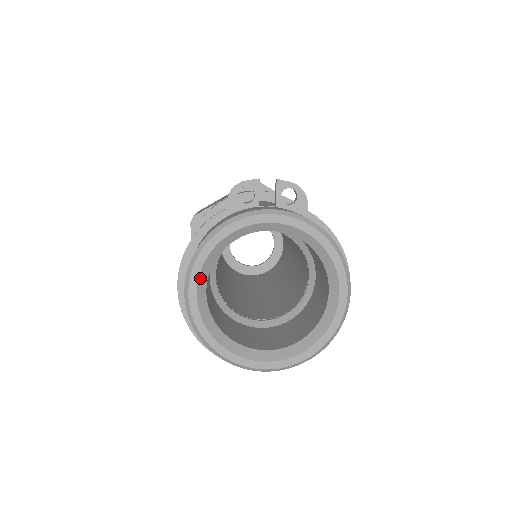
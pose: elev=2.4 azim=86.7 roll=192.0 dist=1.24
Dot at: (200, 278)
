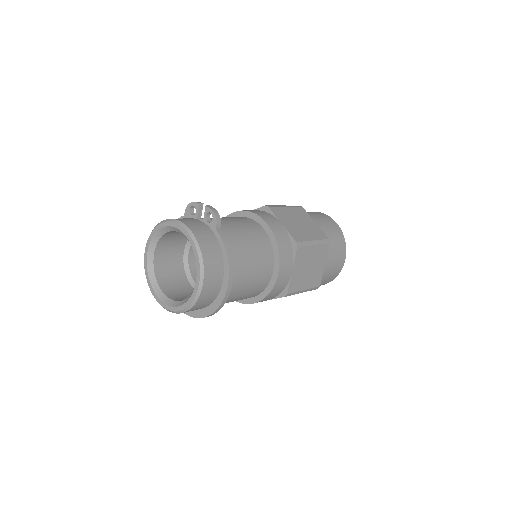
Dot at: (150, 247)
